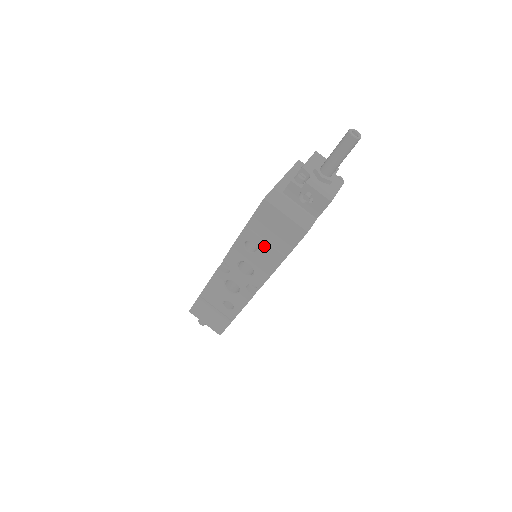
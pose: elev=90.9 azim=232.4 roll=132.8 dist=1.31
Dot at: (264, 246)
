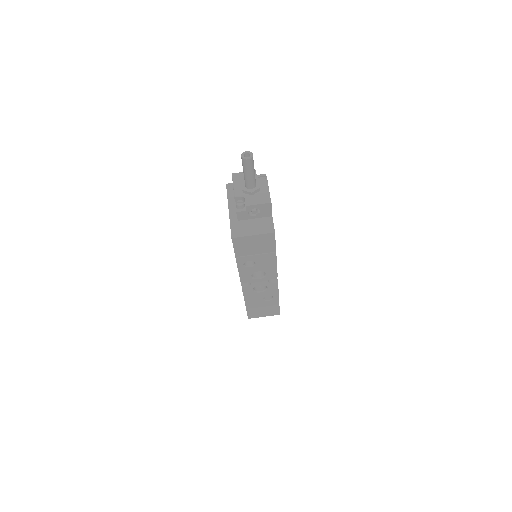
Dot at: (257, 257)
